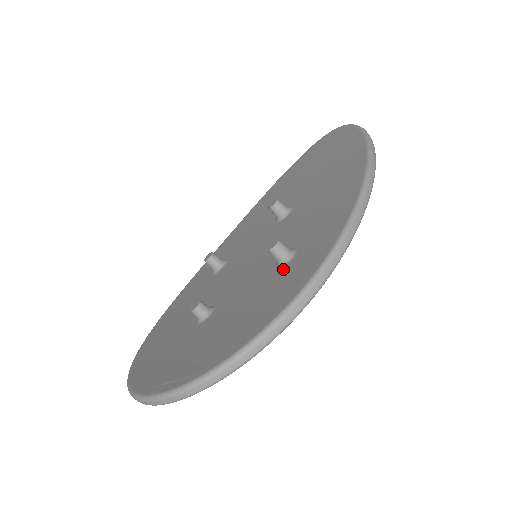
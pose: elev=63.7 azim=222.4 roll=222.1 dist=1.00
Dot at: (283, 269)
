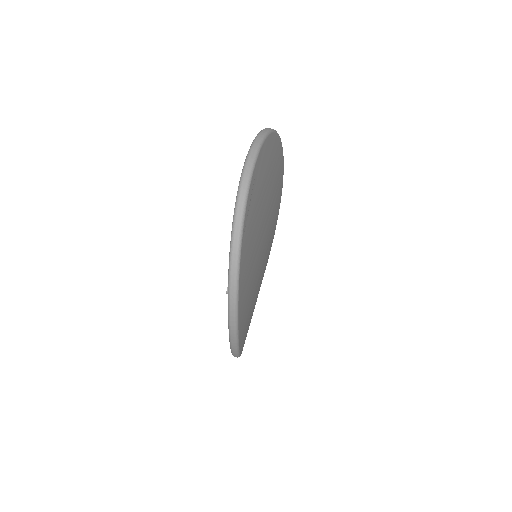
Dot at: occluded
